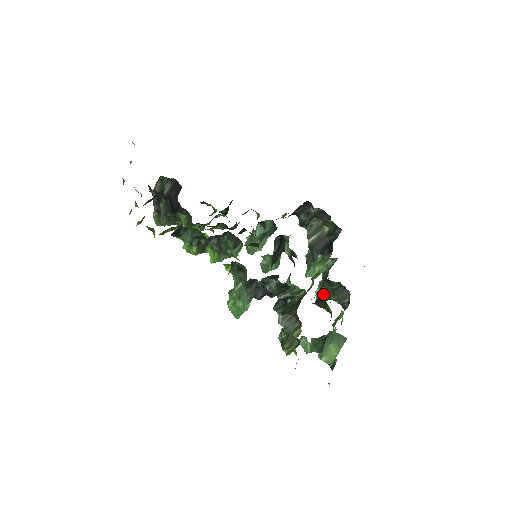
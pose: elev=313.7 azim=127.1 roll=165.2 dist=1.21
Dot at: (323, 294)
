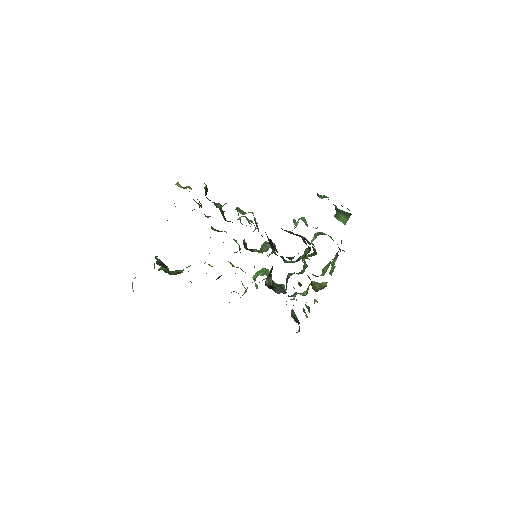
Dot at: occluded
